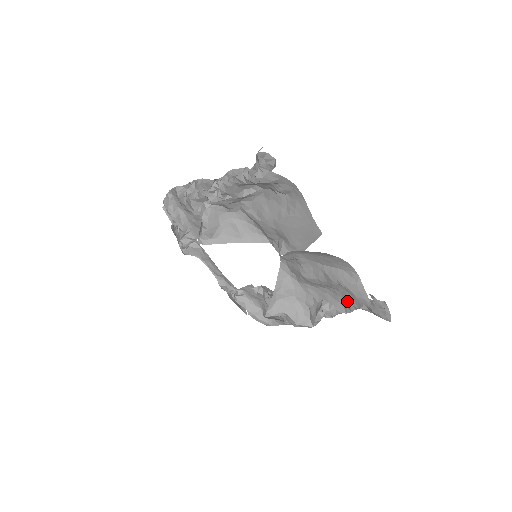
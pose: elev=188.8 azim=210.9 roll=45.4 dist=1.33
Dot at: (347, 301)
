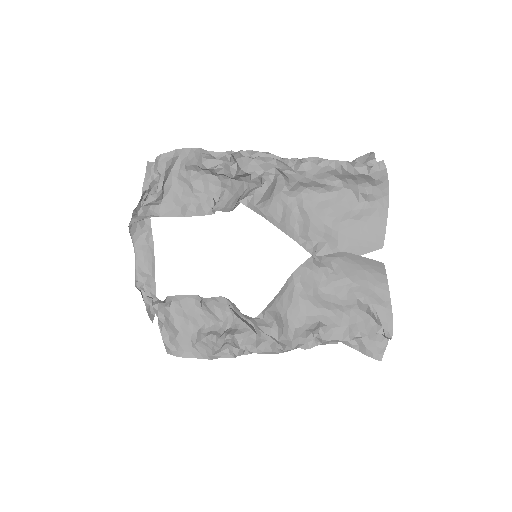
Dot at: (354, 327)
